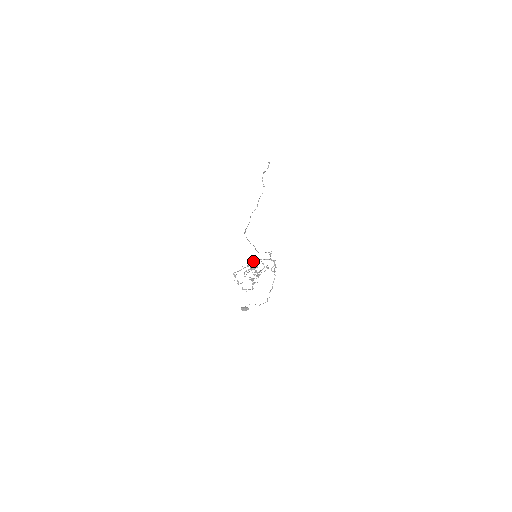
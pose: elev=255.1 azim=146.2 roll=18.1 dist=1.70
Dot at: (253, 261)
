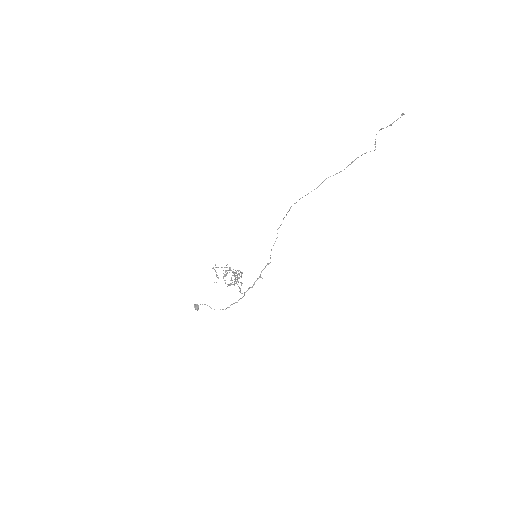
Dot at: occluded
